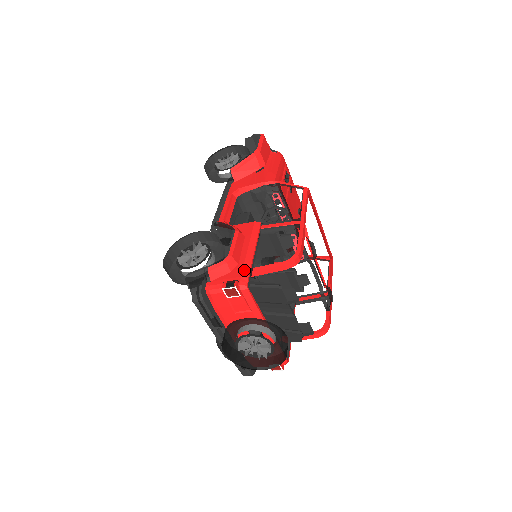
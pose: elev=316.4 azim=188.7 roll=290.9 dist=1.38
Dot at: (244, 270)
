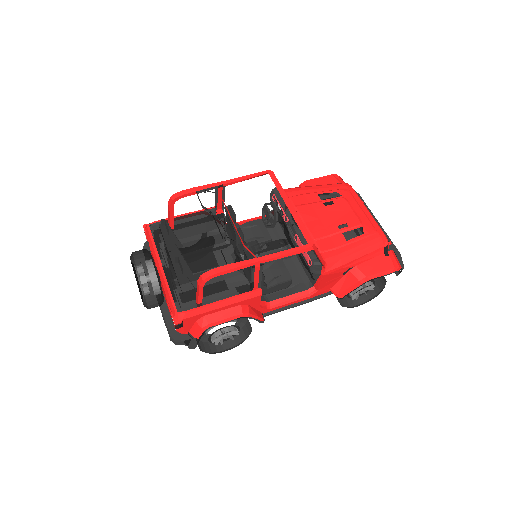
Dot at: occluded
